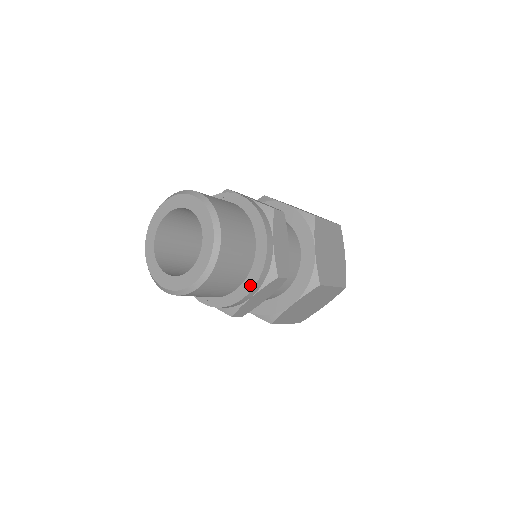
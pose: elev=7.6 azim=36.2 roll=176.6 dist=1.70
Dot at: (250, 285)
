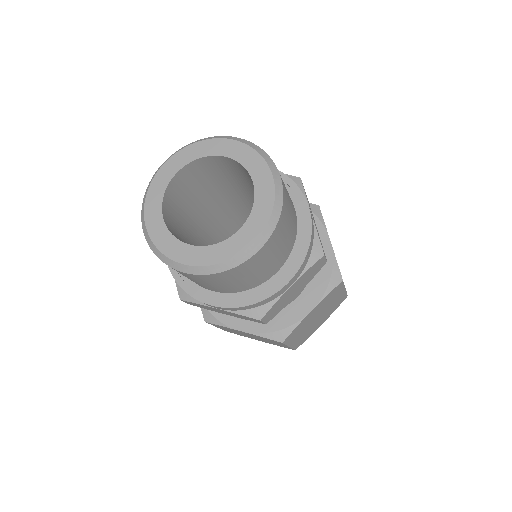
Dot at: (229, 302)
